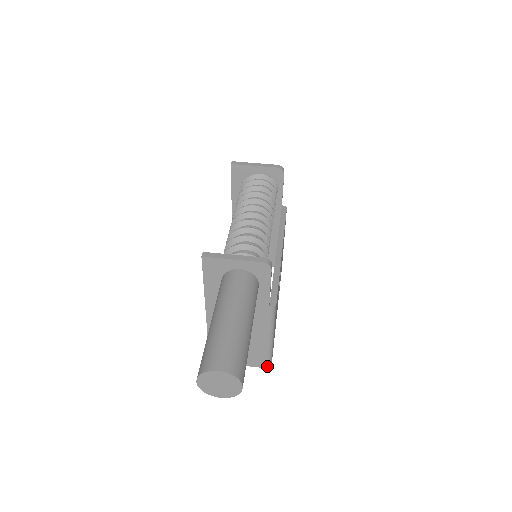
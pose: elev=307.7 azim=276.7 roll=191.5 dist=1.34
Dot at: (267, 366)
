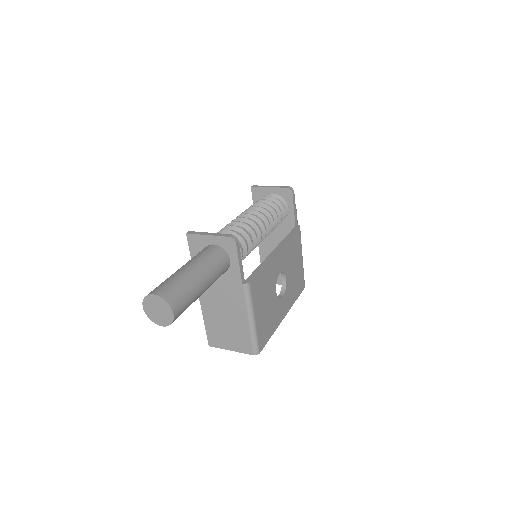
Dot at: (254, 353)
